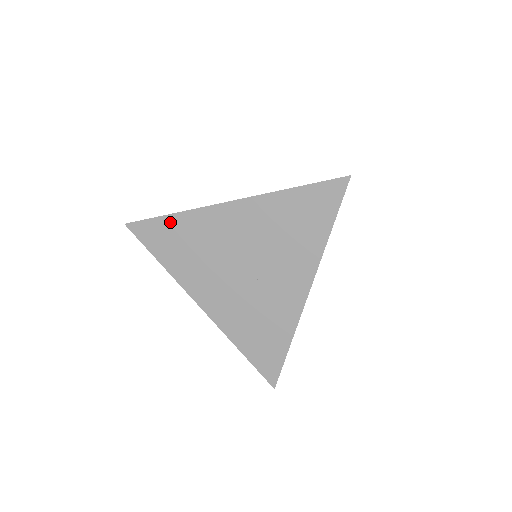
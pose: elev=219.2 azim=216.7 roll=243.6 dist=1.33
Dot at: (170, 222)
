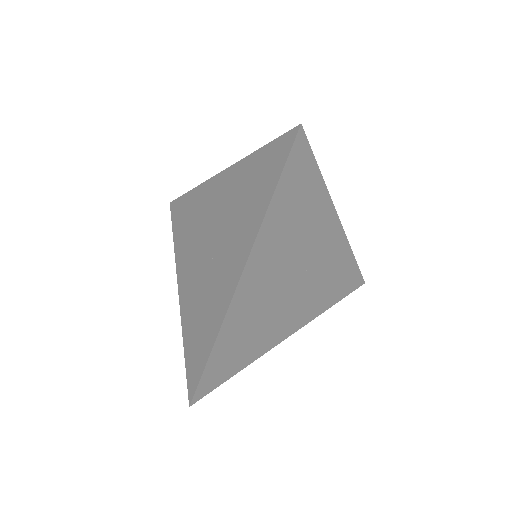
Dot at: (188, 198)
